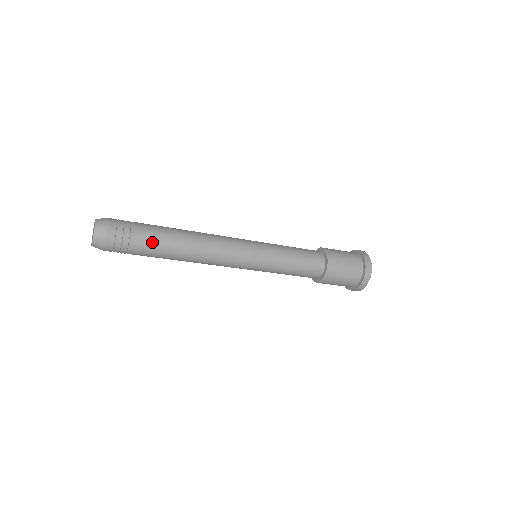
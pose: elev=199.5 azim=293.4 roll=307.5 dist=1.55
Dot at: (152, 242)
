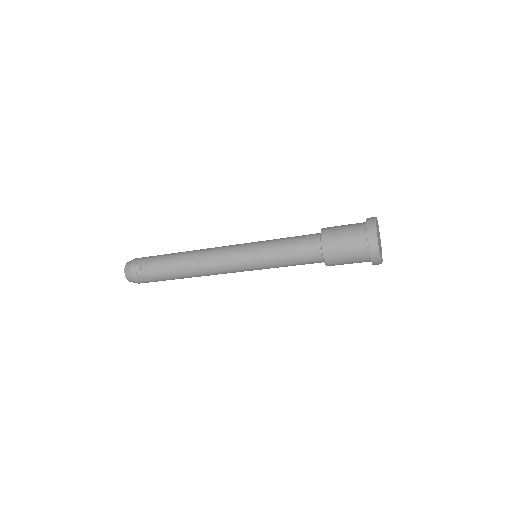
Dot at: (161, 260)
